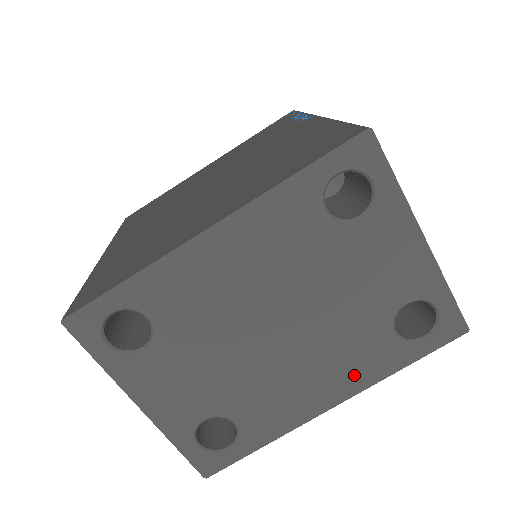
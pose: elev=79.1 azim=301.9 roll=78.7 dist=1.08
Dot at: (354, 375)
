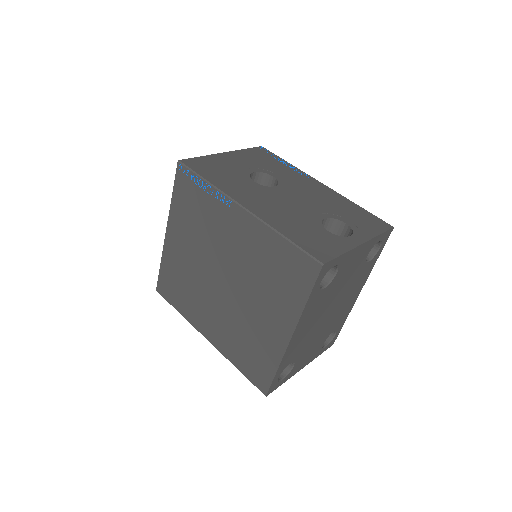
Dot at: (362, 281)
